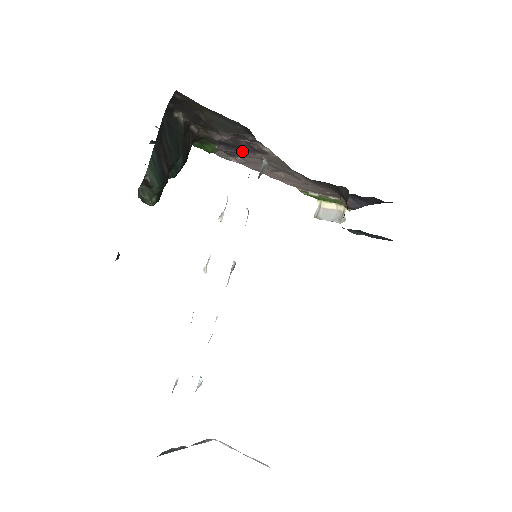
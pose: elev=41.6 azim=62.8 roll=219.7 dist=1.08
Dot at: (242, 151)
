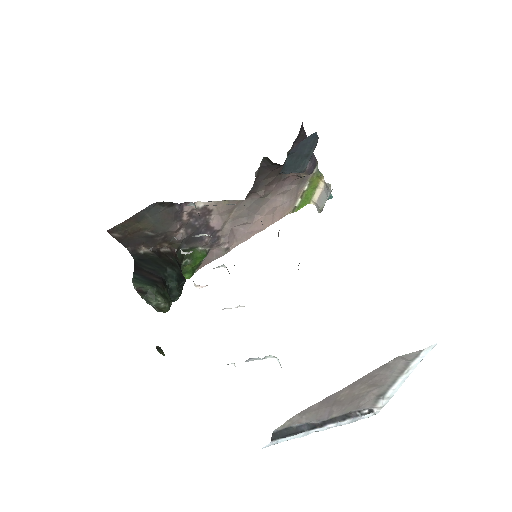
Dot at: (208, 230)
